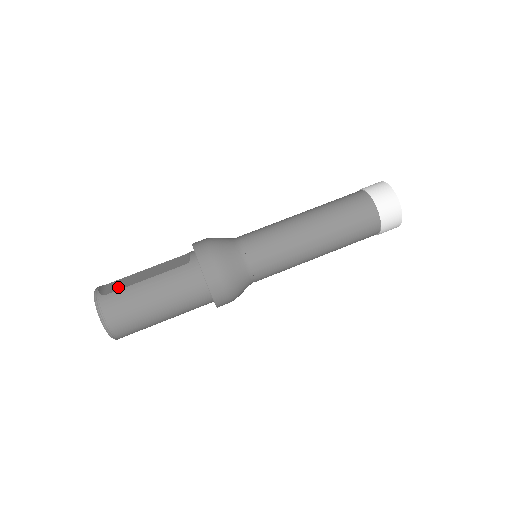
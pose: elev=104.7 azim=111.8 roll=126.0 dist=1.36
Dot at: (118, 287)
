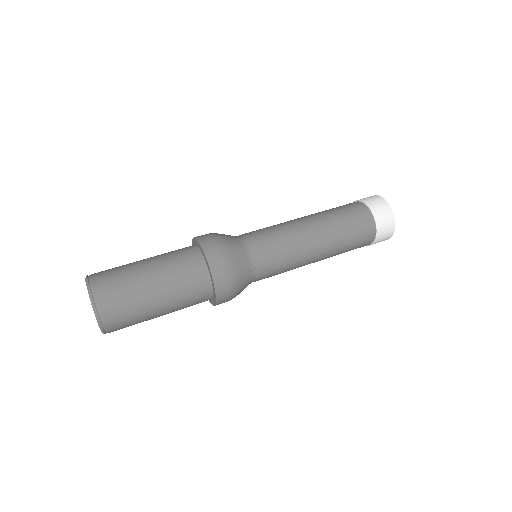
Dot at: occluded
